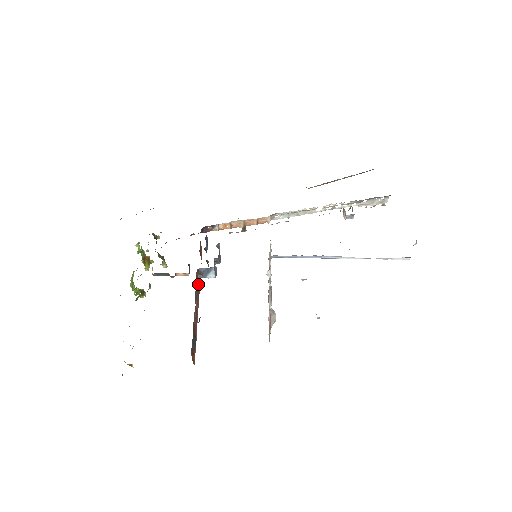
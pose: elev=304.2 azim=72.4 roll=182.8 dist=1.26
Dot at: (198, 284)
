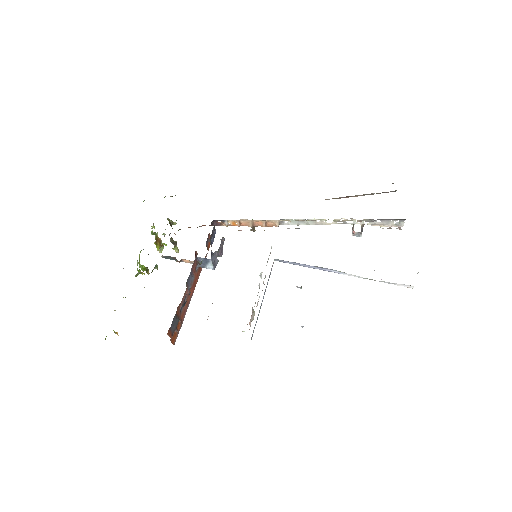
Dot at: (197, 272)
